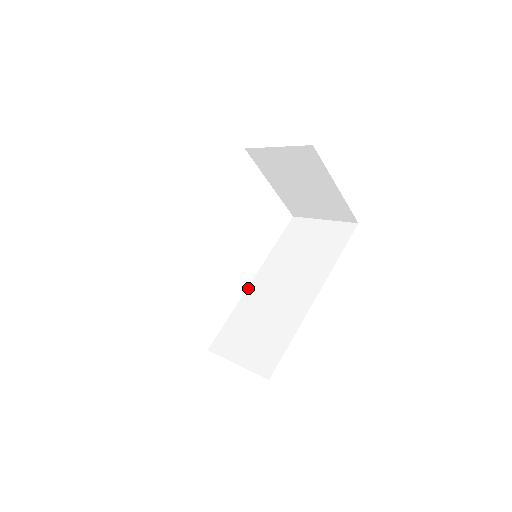
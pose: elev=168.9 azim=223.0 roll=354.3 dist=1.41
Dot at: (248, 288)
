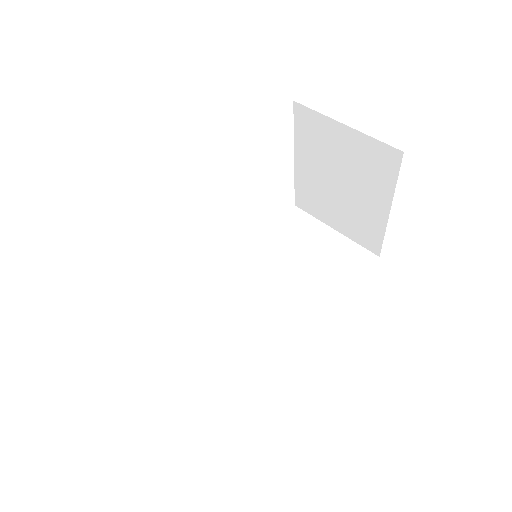
Dot at: (212, 277)
